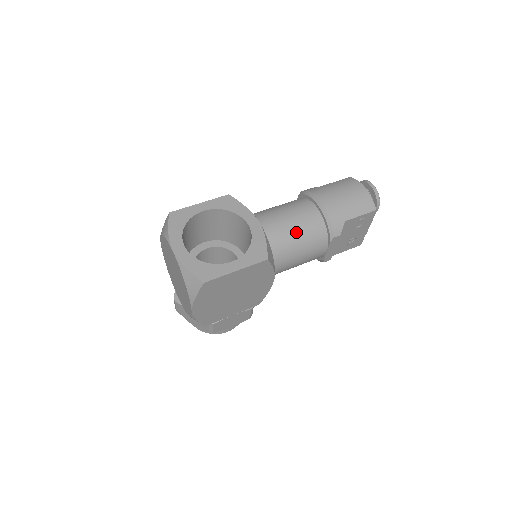
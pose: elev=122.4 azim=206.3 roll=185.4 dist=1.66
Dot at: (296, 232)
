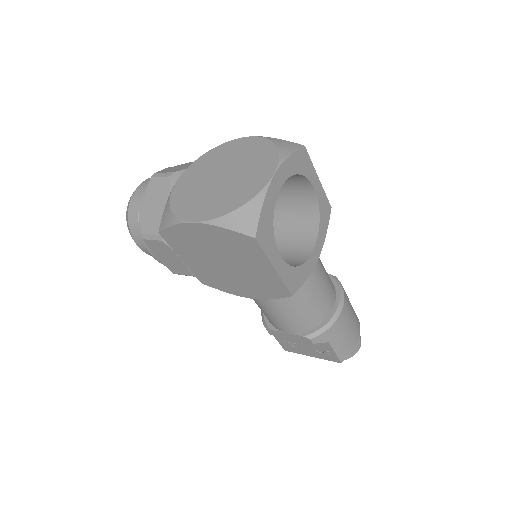
Dot at: (310, 300)
